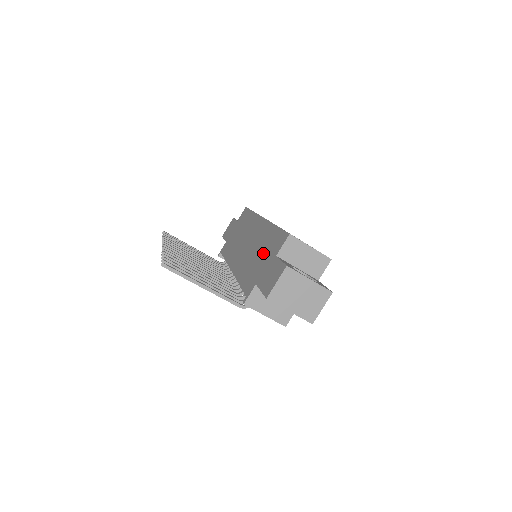
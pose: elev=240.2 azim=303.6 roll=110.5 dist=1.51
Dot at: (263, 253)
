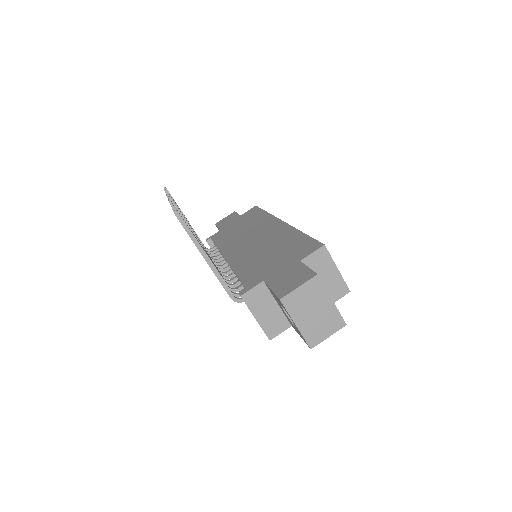
Dot at: (279, 253)
